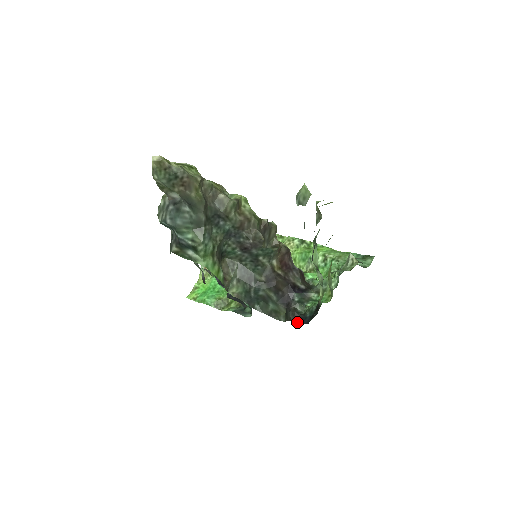
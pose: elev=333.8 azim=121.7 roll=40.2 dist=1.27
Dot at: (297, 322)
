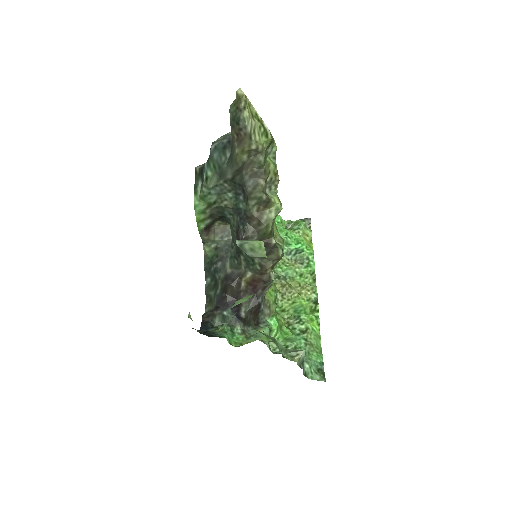
Dot at: (202, 323)
